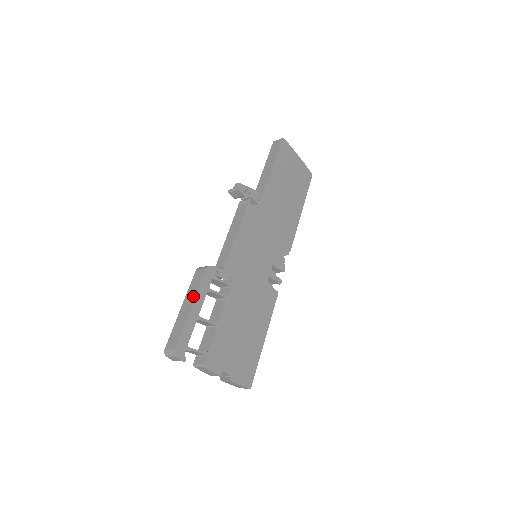
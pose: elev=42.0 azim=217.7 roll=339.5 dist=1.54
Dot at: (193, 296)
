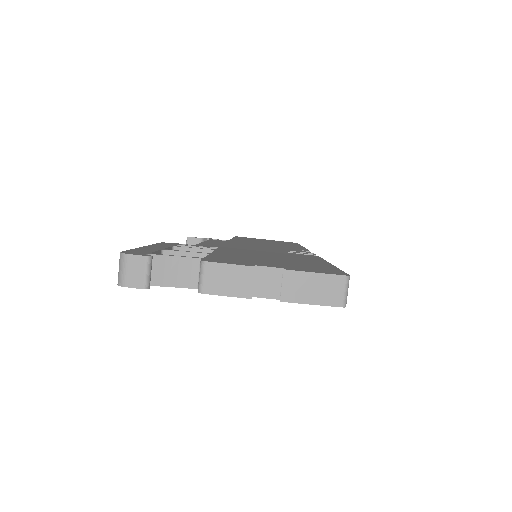
Dot at: occluded
